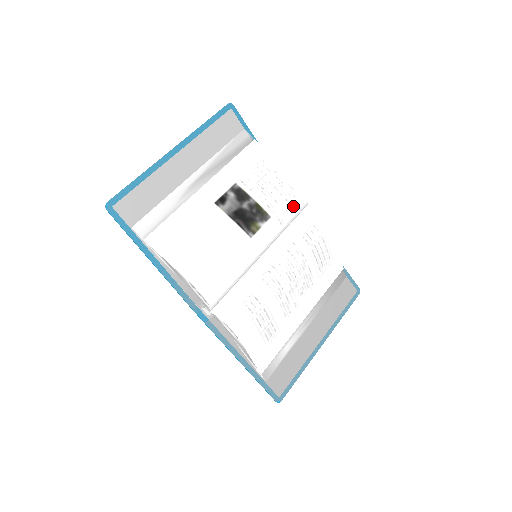
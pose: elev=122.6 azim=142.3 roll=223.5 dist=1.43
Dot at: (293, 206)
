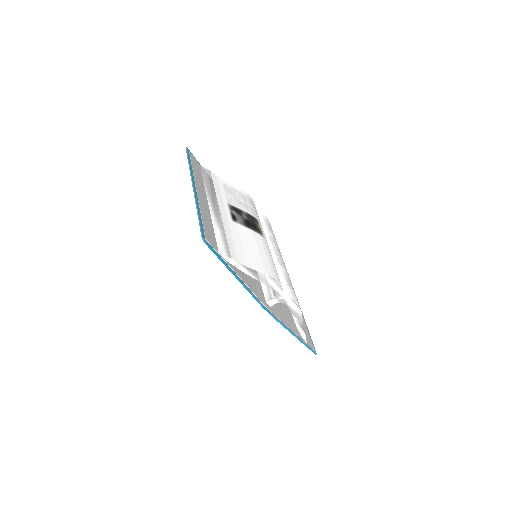
Dot at: occluded
